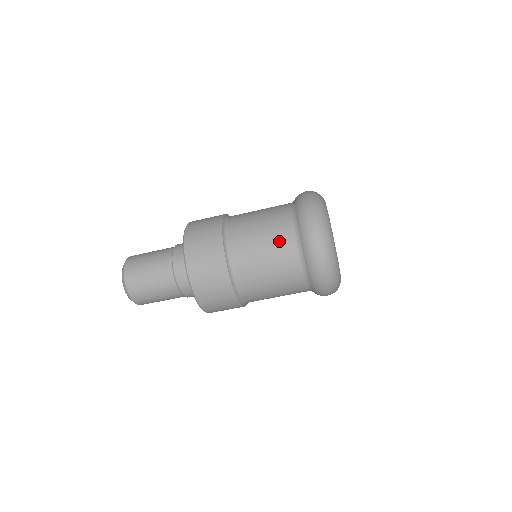
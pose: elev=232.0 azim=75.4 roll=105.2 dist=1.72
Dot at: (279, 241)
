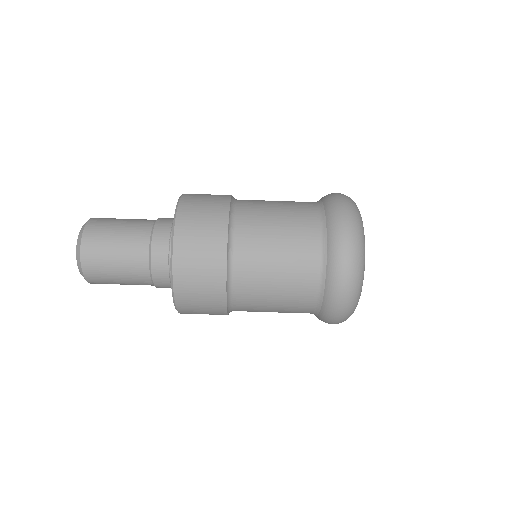
Dot at: (300, 234)
